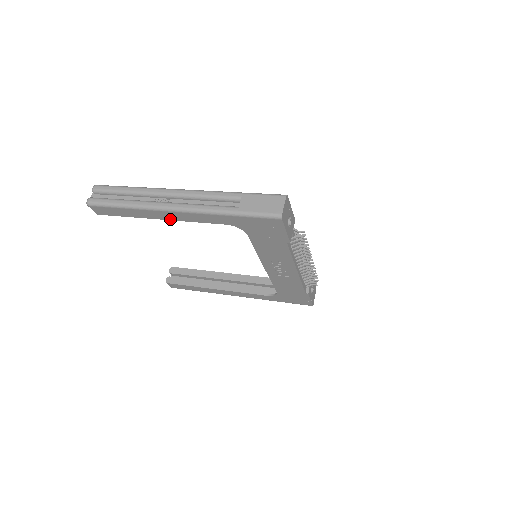
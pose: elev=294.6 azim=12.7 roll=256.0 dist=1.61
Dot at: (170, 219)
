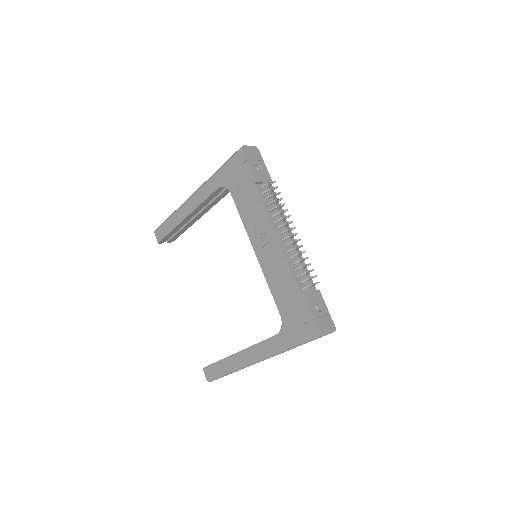
Dot at: (191, 212)
